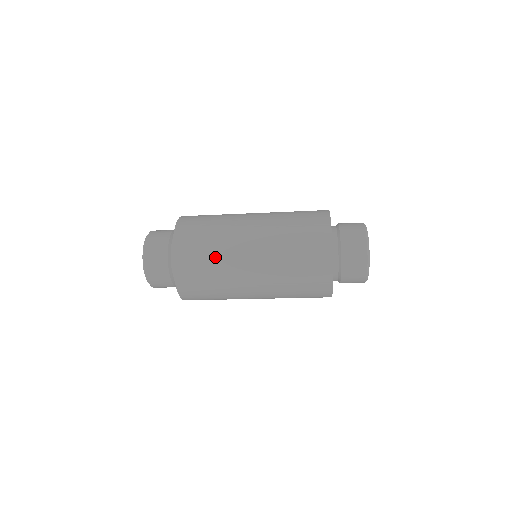
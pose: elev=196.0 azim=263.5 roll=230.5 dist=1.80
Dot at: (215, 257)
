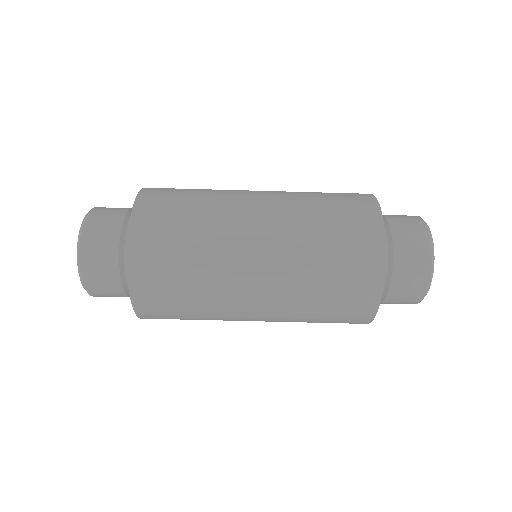
Dot at: occluded
